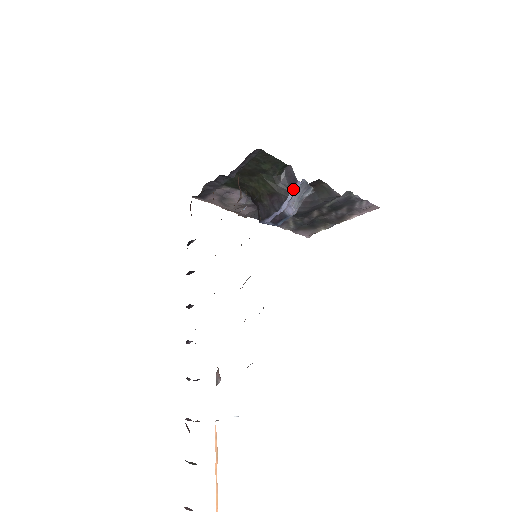
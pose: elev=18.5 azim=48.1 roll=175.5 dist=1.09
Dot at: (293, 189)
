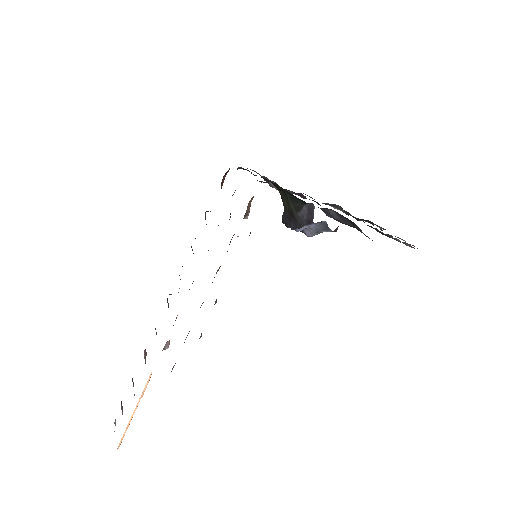
Dot at: (309, 224)
